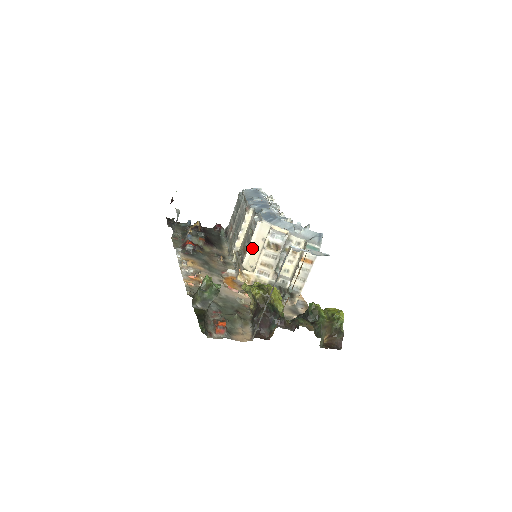
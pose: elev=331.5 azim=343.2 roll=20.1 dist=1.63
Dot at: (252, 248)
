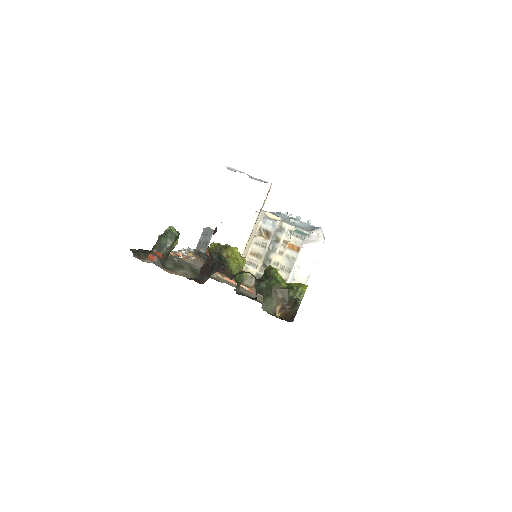
Dot at: occluded
